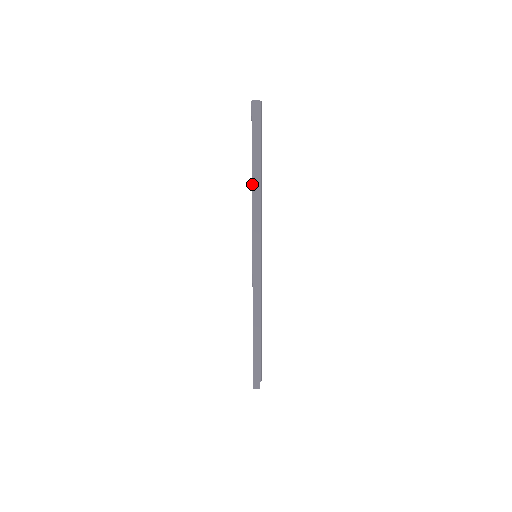
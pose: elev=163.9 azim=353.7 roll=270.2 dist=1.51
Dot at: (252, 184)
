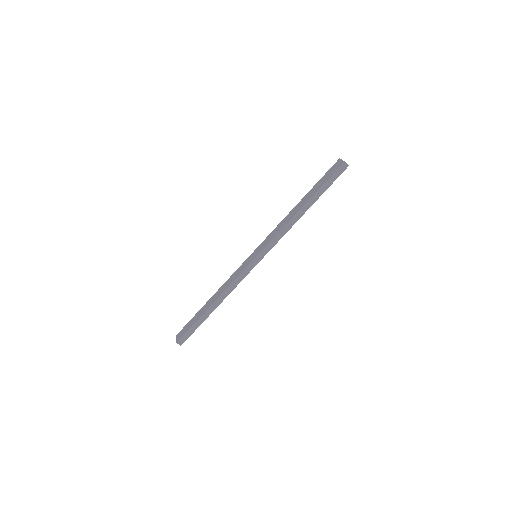
Dot at: (298, 212)
